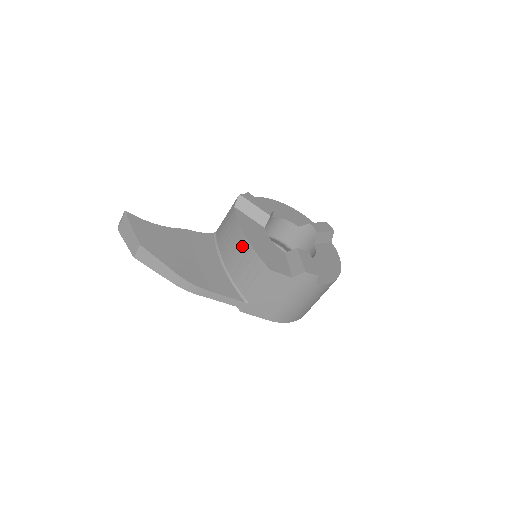
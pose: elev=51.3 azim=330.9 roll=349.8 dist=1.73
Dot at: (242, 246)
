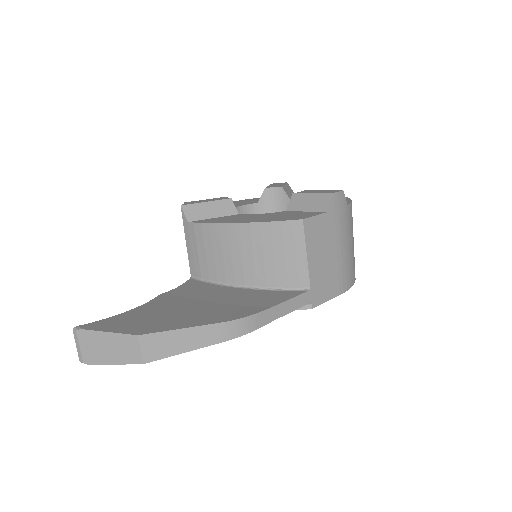
Dot at: (244, 237)
